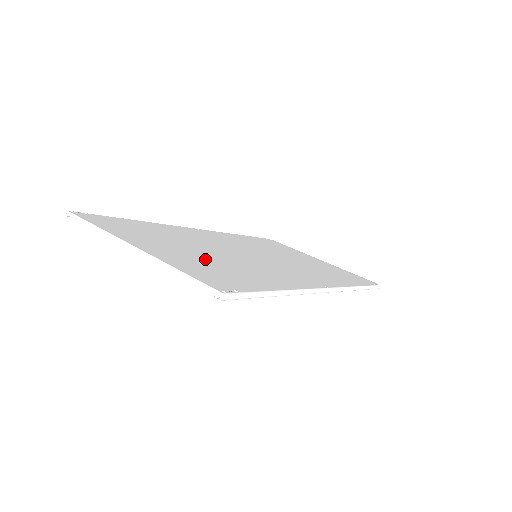
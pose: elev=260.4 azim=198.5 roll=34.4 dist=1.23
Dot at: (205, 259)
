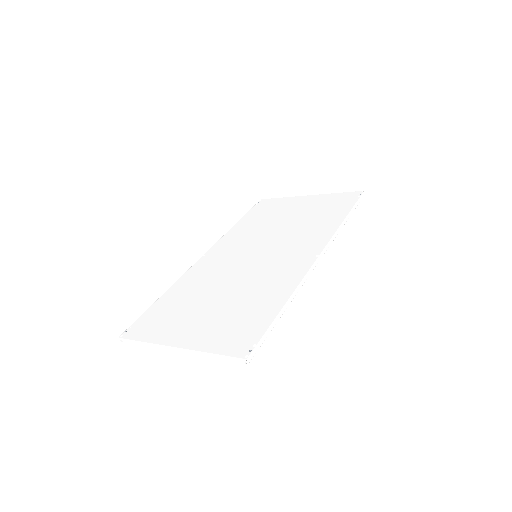
Dot at: (223, 312)
